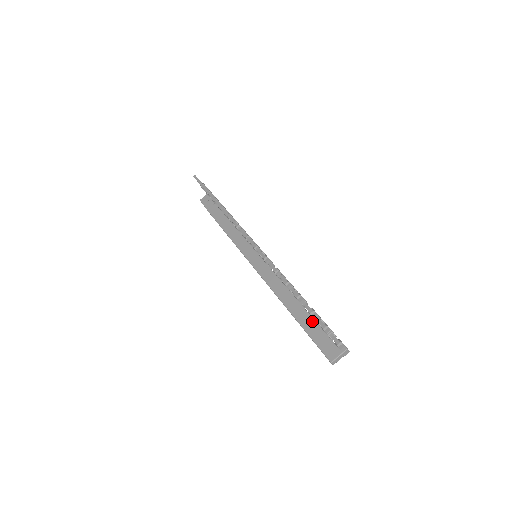
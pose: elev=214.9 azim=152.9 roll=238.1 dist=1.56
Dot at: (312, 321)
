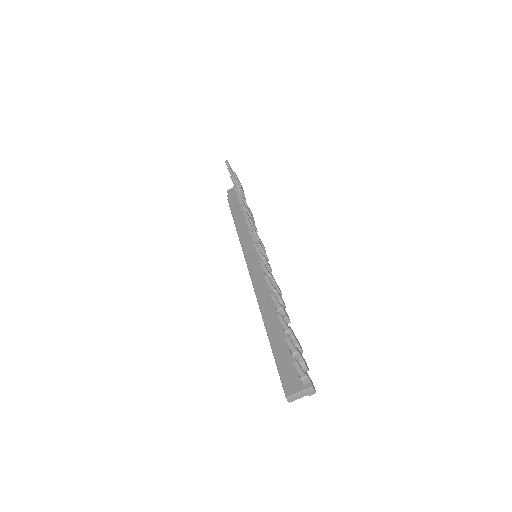
Dot at: (285, 342)
